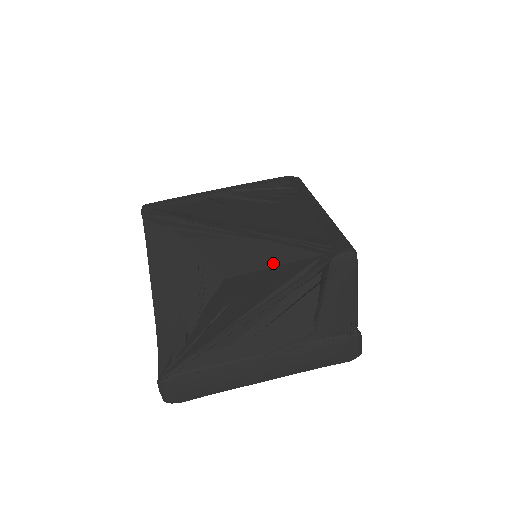
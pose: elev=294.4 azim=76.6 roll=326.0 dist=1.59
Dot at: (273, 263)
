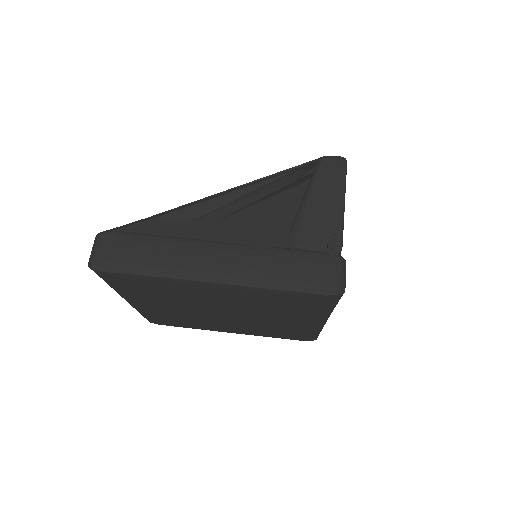
Dot at: occluded
